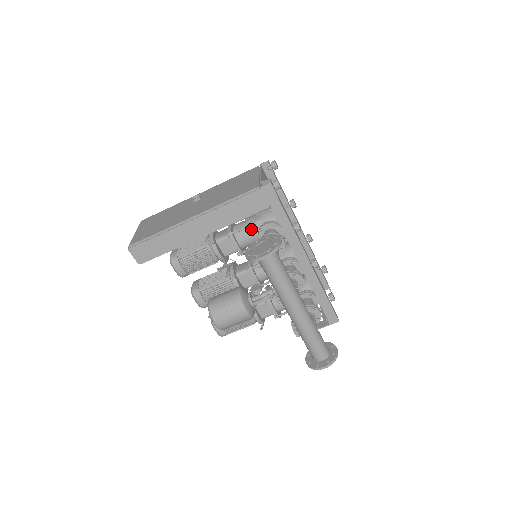
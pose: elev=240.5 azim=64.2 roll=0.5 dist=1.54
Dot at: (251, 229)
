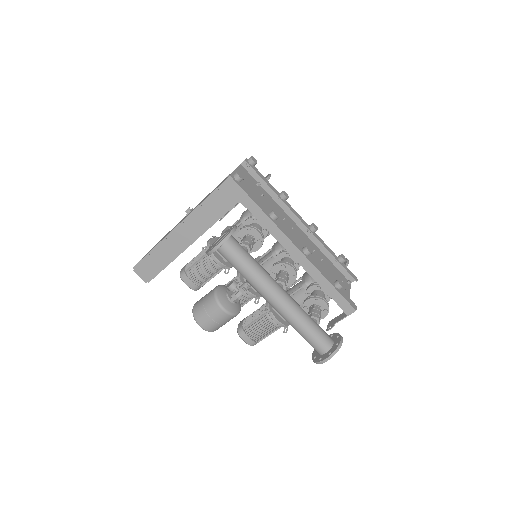
Dot at: occluded
